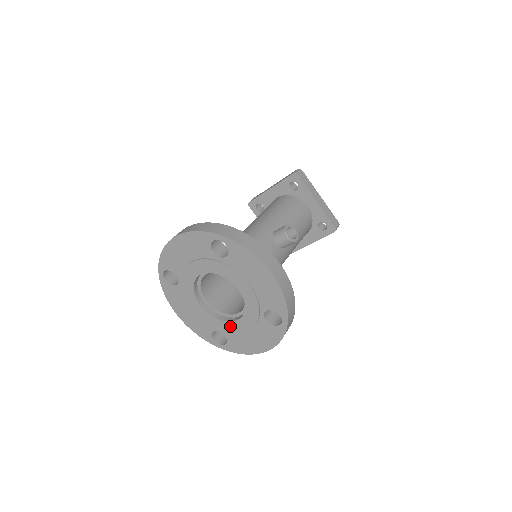
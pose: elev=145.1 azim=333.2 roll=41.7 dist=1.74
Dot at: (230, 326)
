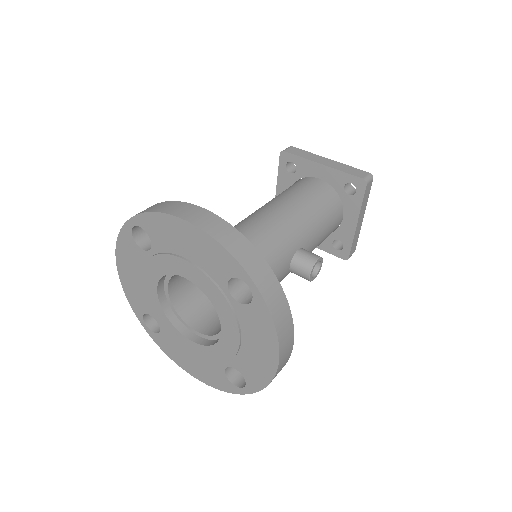
Dot at: (176, 334)
